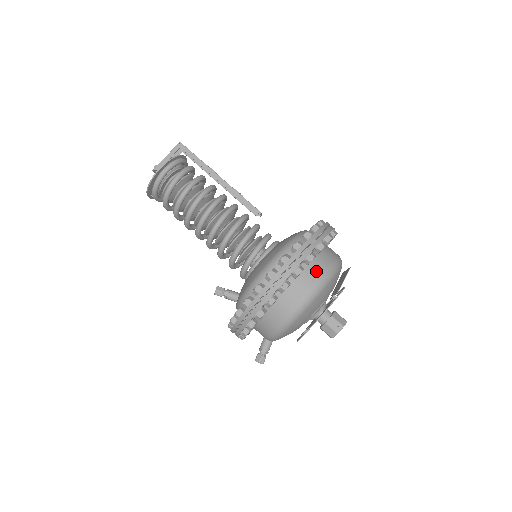
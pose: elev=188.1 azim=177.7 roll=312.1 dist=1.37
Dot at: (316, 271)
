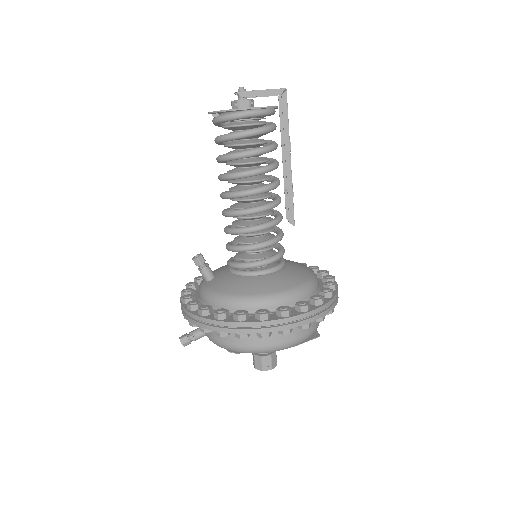
Dot at: (297, 332)
